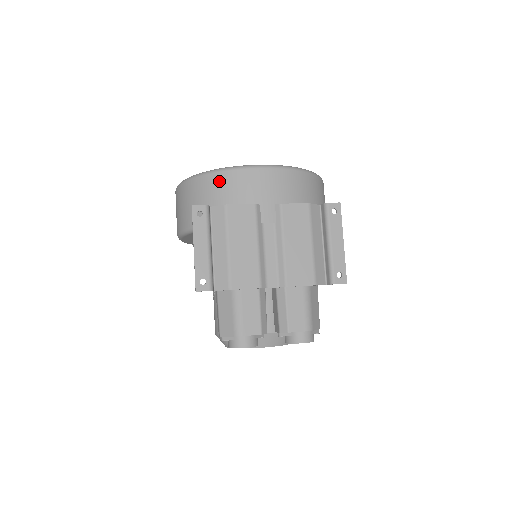
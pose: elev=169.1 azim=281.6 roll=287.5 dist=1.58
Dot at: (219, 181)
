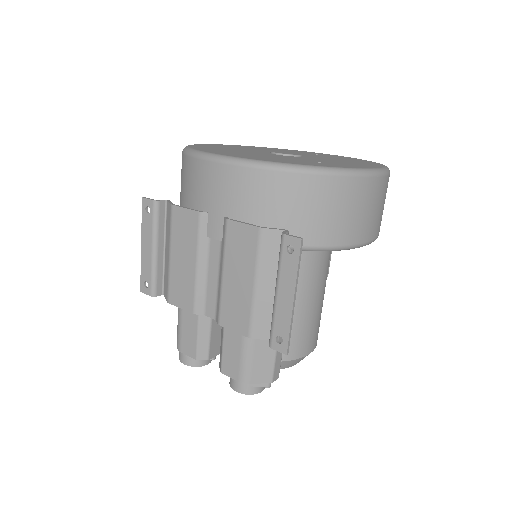
Dot at: (185, 167)
